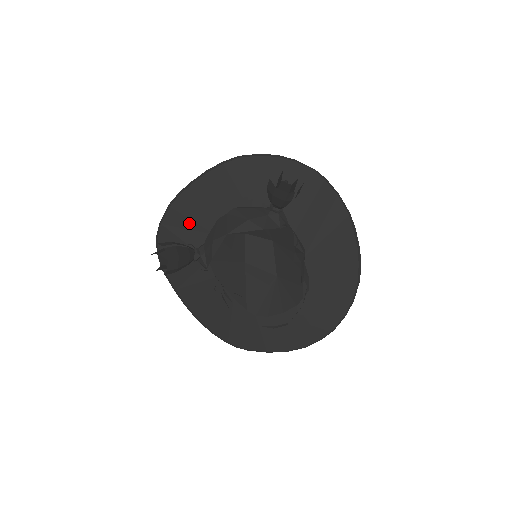
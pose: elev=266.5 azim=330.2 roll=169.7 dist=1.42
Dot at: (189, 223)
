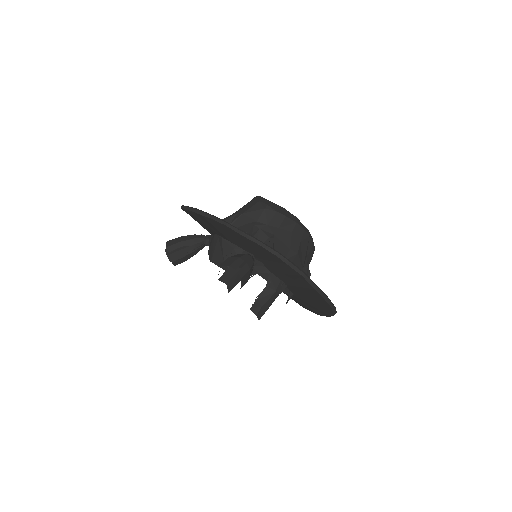
Dot at: occluded
